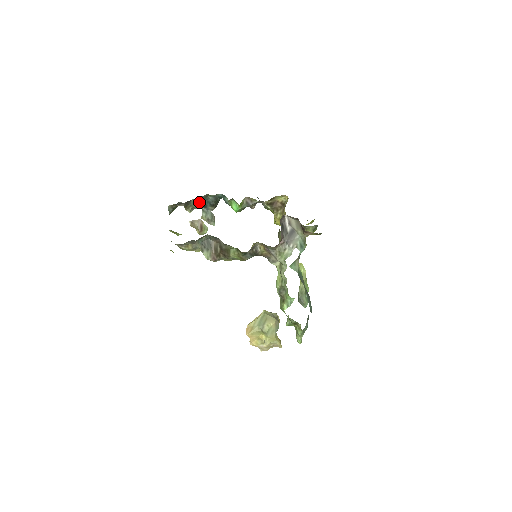
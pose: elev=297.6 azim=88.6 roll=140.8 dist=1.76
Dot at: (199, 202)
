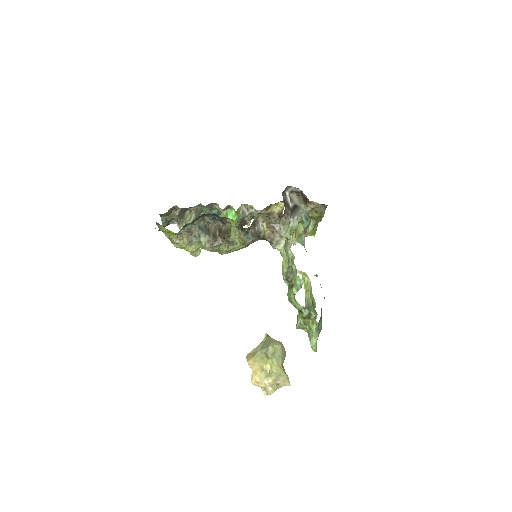
Dot at: (193, 217)
